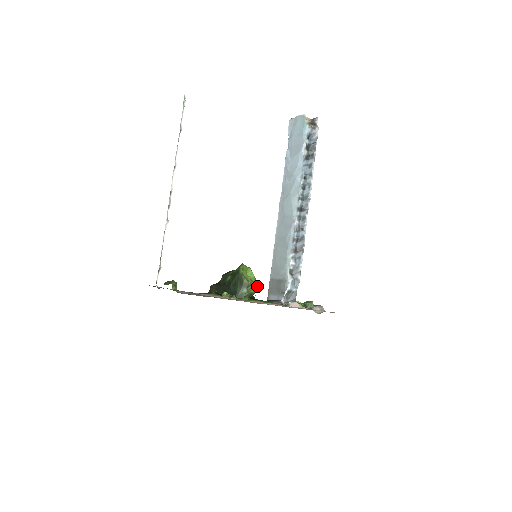
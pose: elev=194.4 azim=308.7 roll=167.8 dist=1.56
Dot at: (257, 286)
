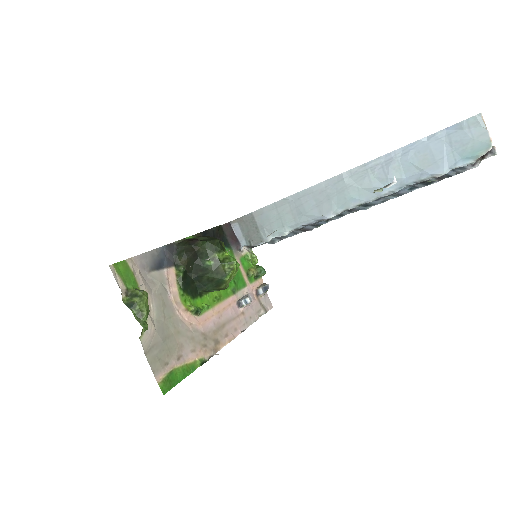
Dot at: occluded
